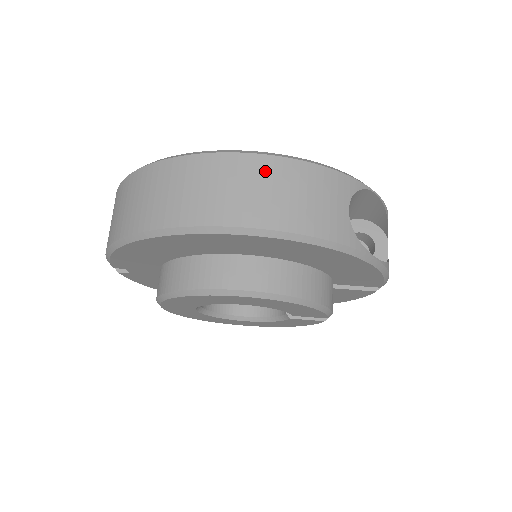
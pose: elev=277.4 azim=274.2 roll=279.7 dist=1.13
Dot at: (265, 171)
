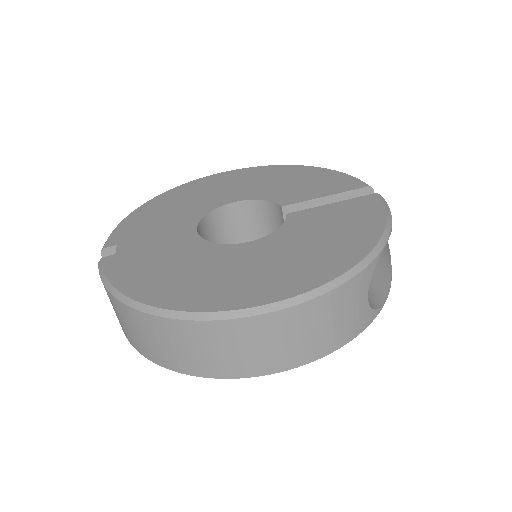
Dot at: (291, 323)
